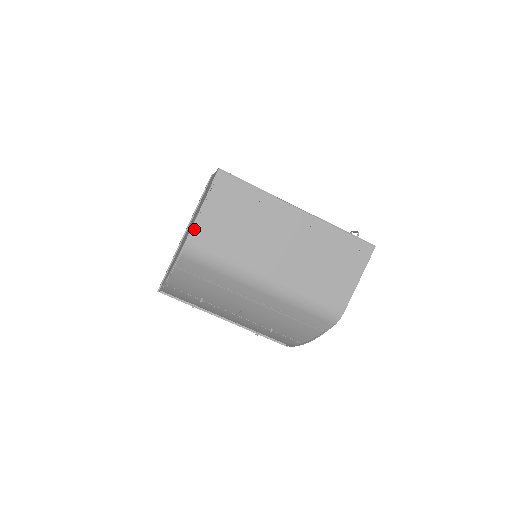
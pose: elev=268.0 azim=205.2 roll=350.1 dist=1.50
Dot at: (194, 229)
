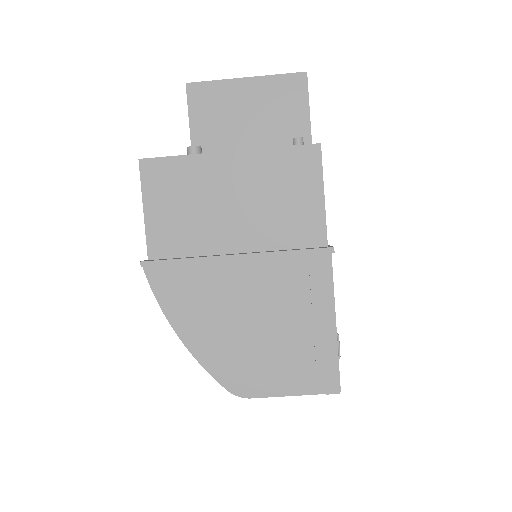
Dot at: (264, 397)
